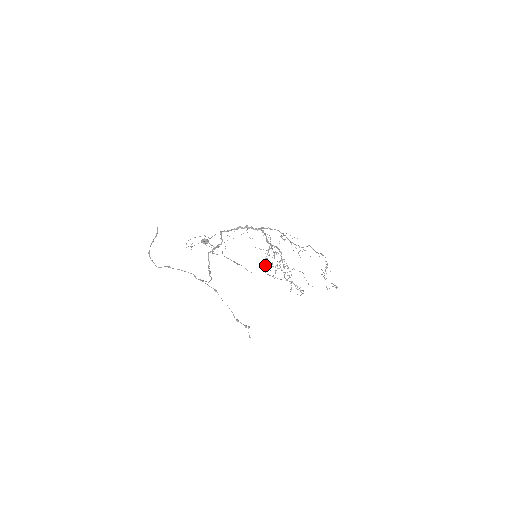
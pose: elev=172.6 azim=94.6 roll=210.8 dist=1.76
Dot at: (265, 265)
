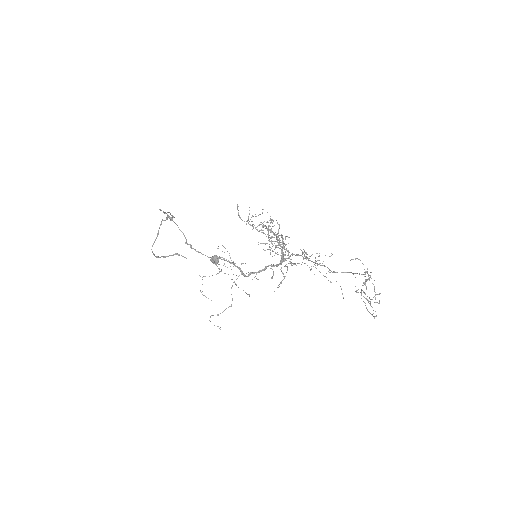
Dot at: occluded
